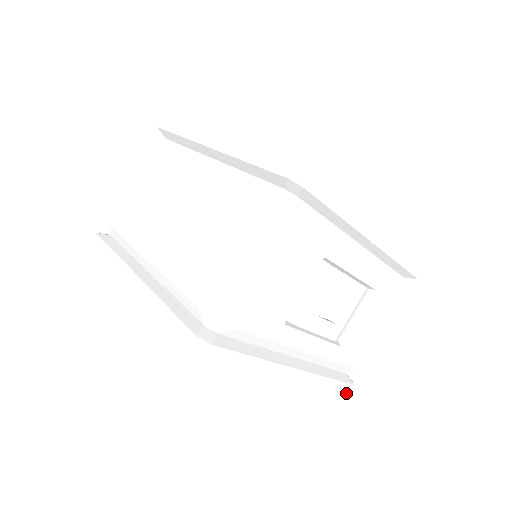
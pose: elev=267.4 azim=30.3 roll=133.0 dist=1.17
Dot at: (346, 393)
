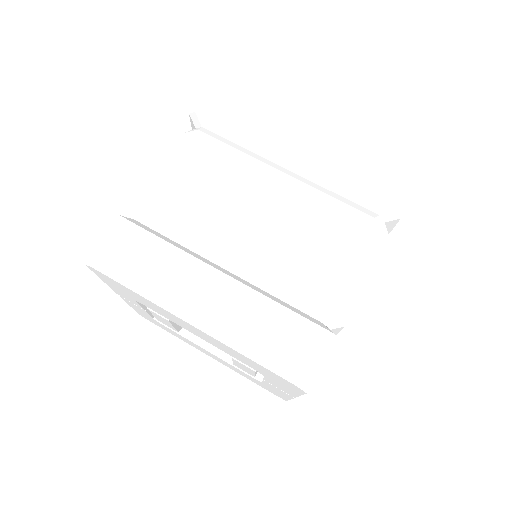
Dot at: occluded
